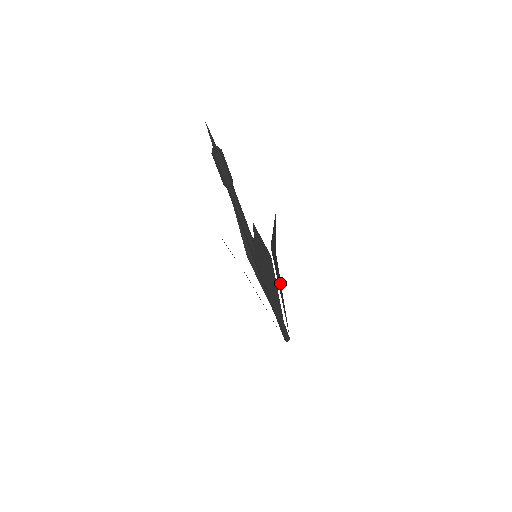
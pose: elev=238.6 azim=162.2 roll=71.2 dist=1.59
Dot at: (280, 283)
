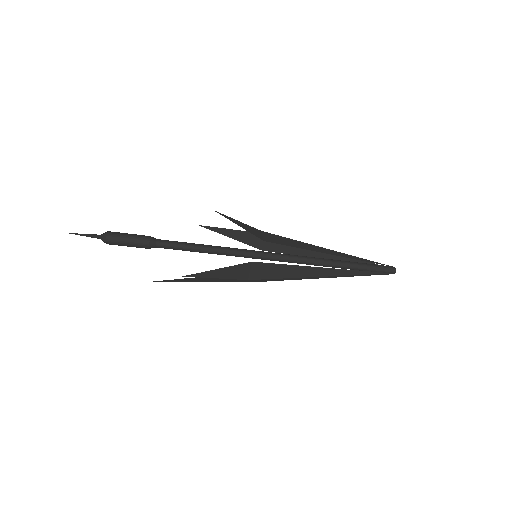
Dot at: (310, 249)
